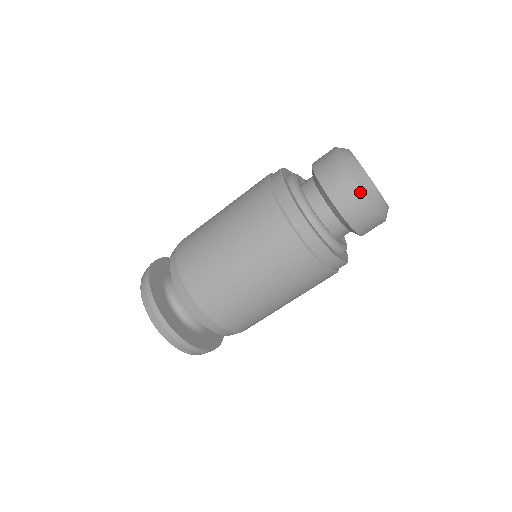
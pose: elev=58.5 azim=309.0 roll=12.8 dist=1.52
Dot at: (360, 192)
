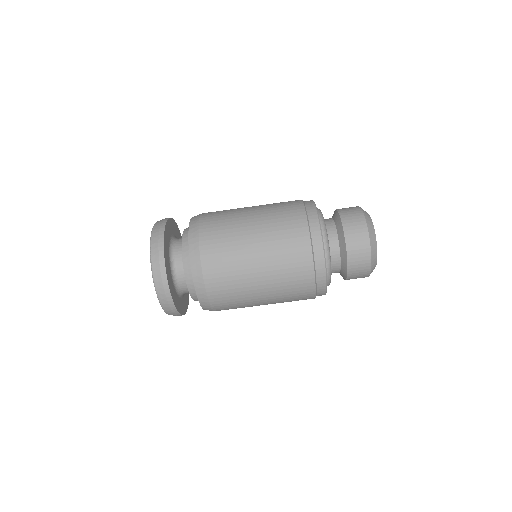
Dot at: (370, 266)
